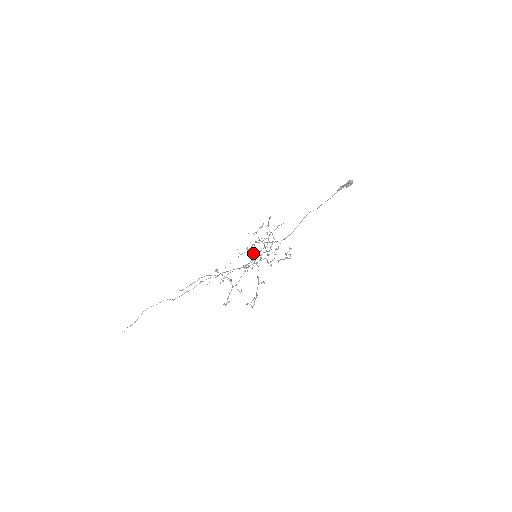
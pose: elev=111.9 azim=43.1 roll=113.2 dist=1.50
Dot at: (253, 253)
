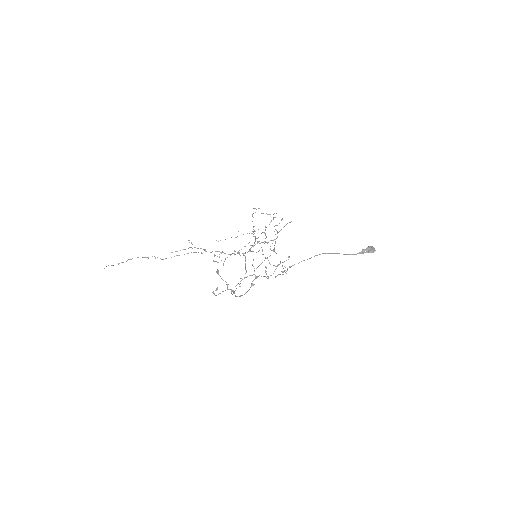
Dot at: occluded
